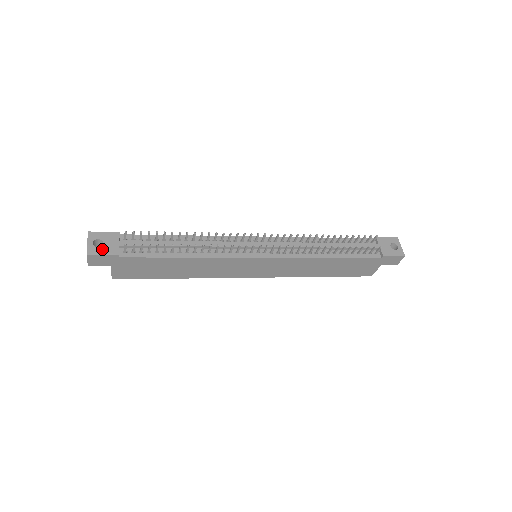
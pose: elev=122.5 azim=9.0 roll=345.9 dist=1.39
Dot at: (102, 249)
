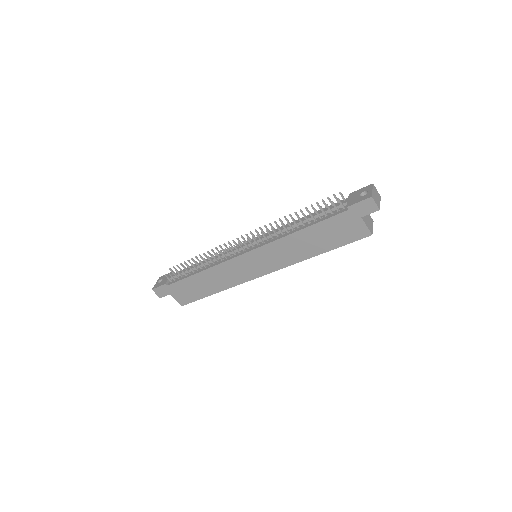
Dot at: (160, 284)
